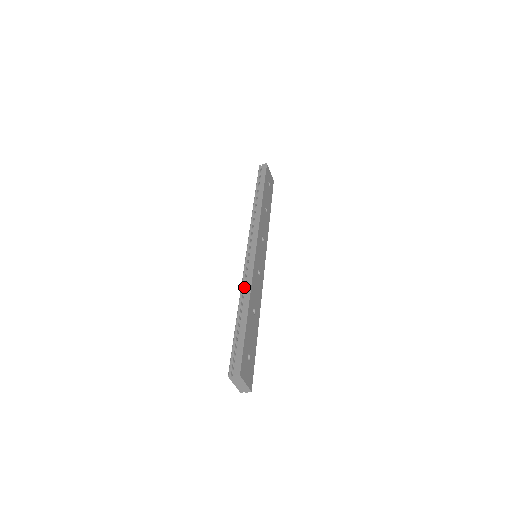
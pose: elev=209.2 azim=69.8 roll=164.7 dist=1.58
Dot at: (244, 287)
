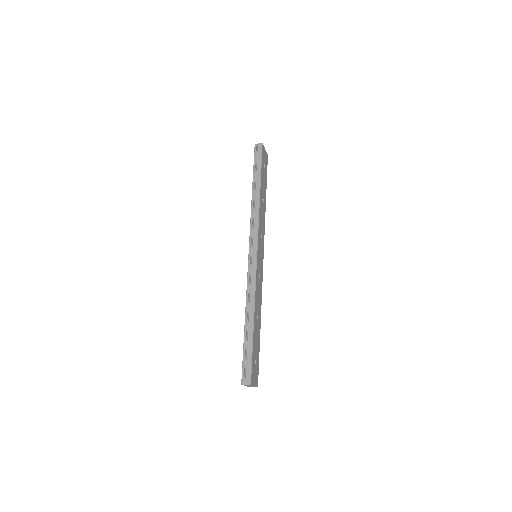
Dot at: (249, 296)
